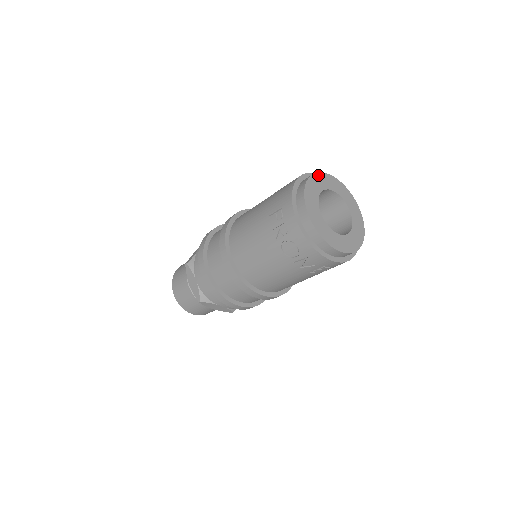
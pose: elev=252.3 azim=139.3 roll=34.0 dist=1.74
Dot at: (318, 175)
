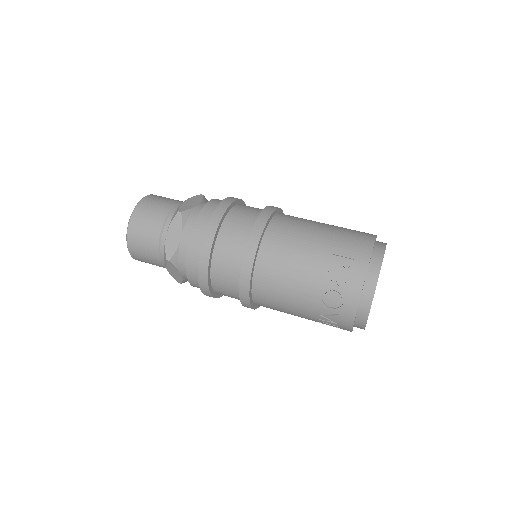
Dot at: occluded
